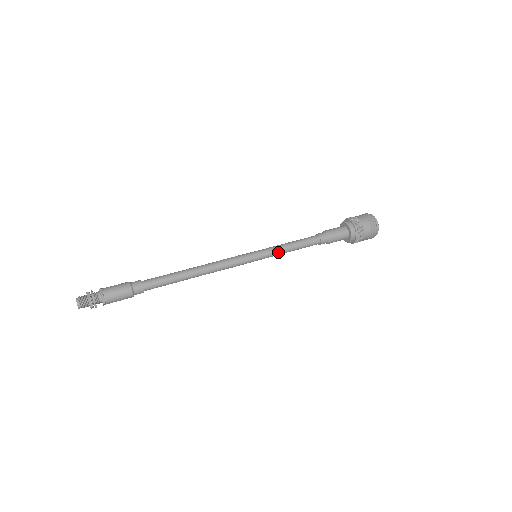
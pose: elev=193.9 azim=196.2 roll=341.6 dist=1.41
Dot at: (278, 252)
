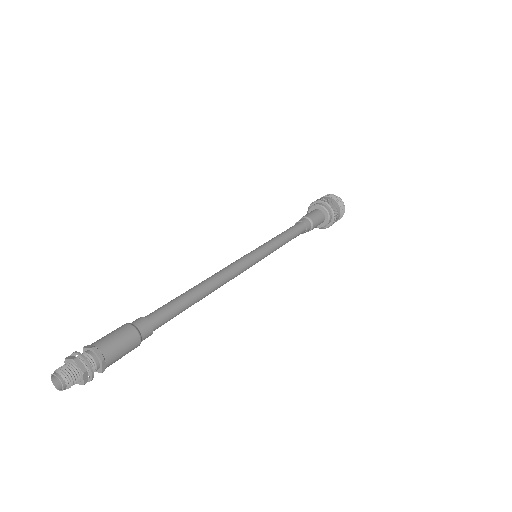
Dot at: (276, 248)
